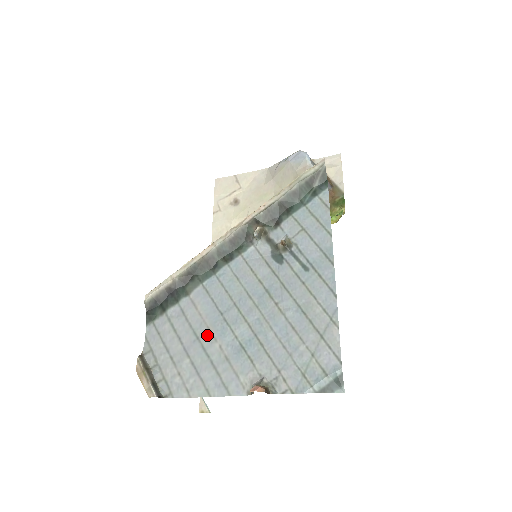
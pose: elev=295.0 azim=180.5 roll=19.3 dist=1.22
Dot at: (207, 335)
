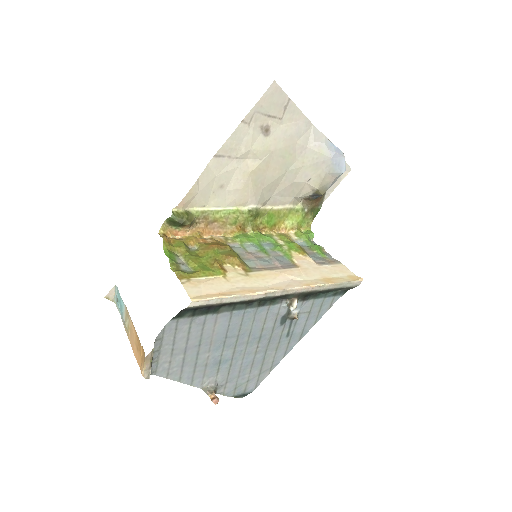
Dot at: (207, 346)
